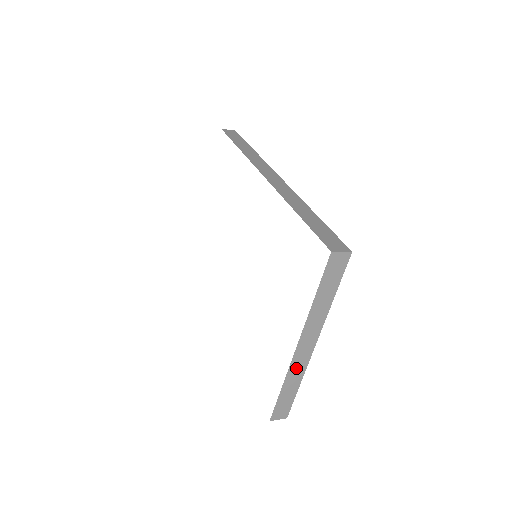
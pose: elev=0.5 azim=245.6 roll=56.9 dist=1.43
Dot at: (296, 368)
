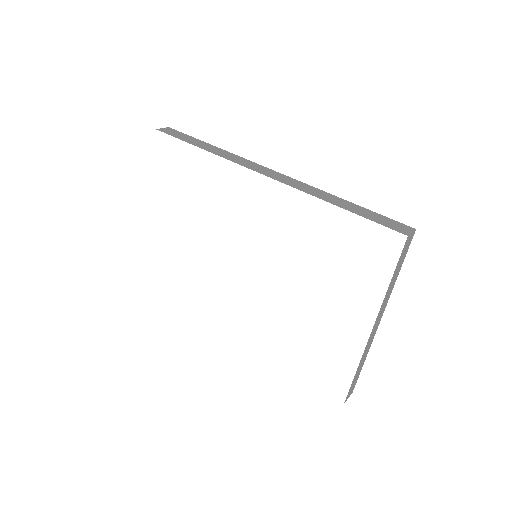
Dot at: (367, 348)
